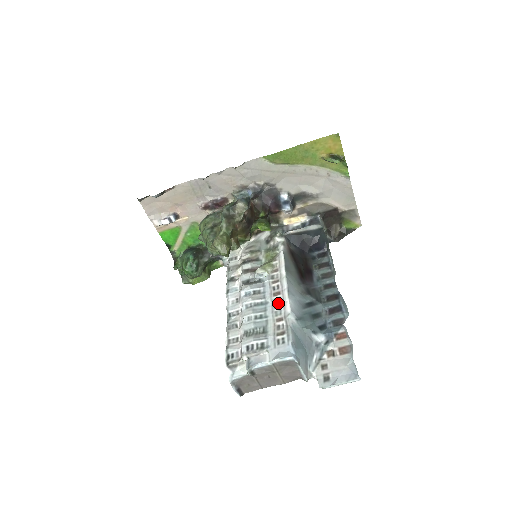
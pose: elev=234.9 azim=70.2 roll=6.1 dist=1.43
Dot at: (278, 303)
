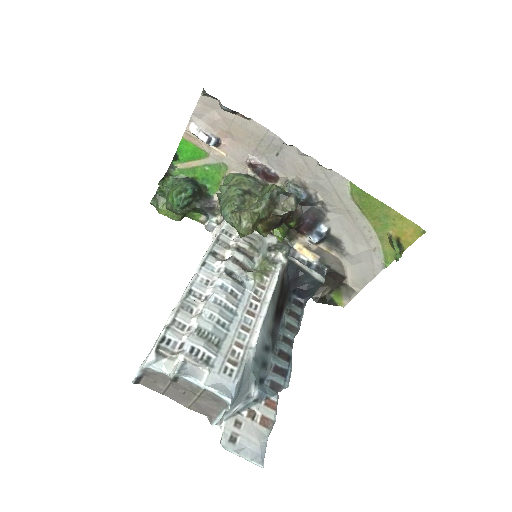
Dot at: (247, 325)
